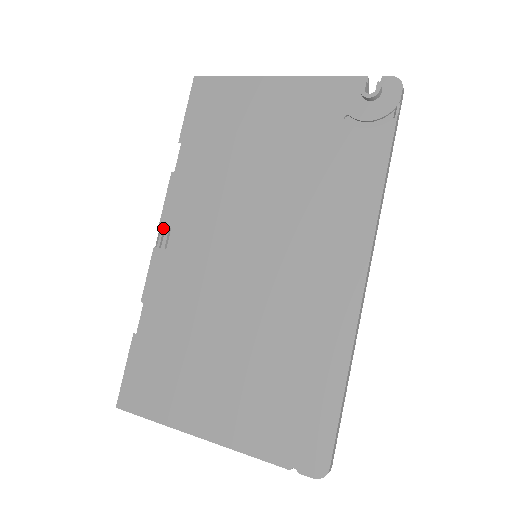
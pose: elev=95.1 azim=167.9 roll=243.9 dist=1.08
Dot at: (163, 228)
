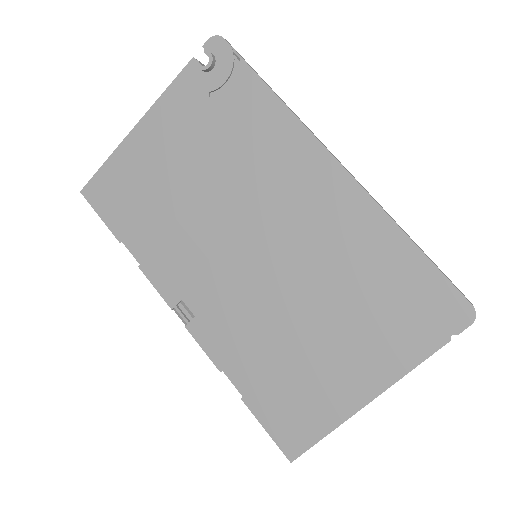
Dot at: (176, 307)
